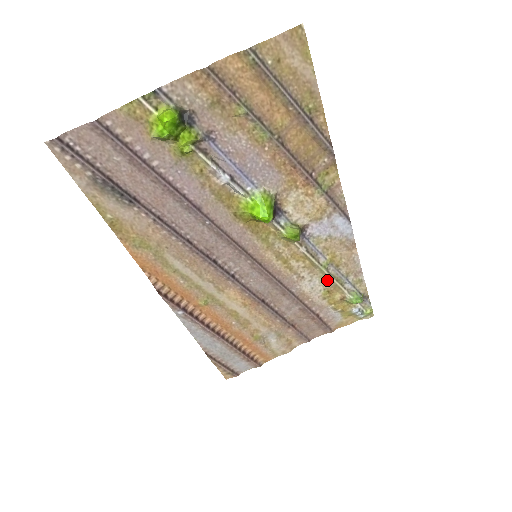
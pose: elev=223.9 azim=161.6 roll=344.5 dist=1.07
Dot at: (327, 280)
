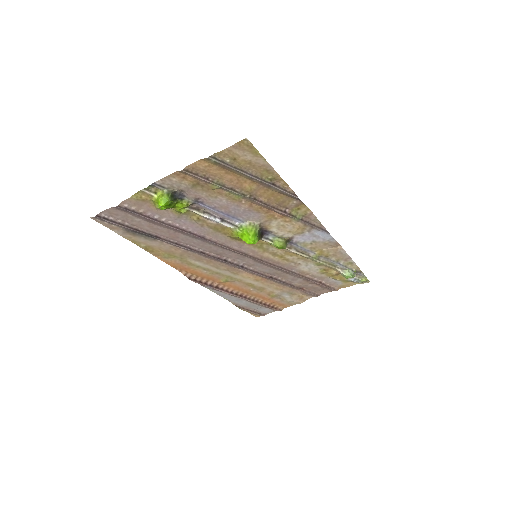
Dot at: (320, 264)
